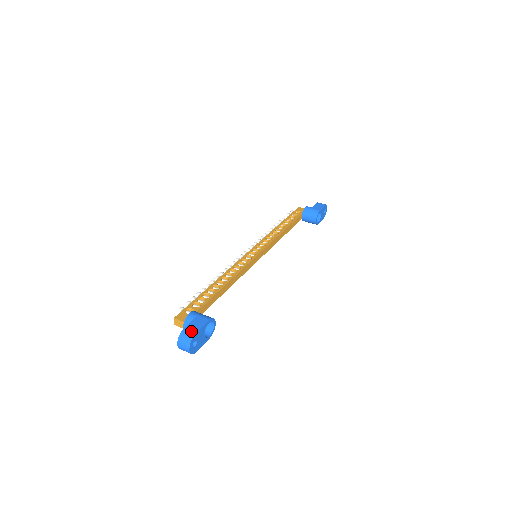
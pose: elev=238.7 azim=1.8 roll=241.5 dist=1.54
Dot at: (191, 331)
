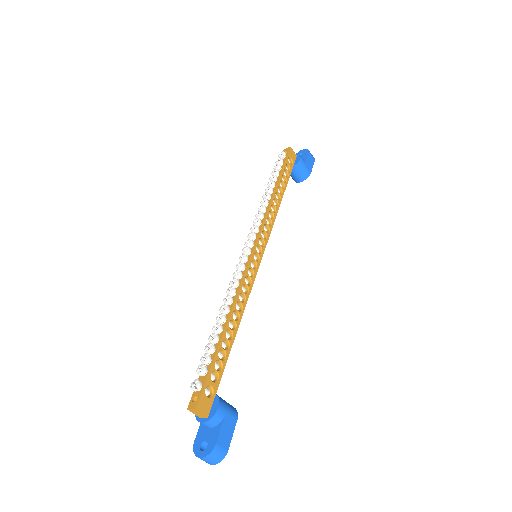
Dot at: (224, 447)
